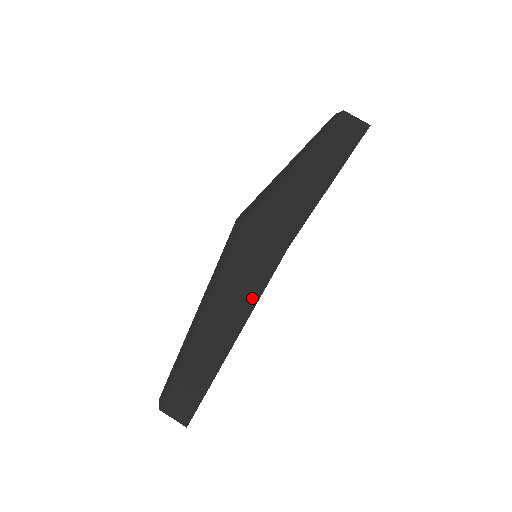
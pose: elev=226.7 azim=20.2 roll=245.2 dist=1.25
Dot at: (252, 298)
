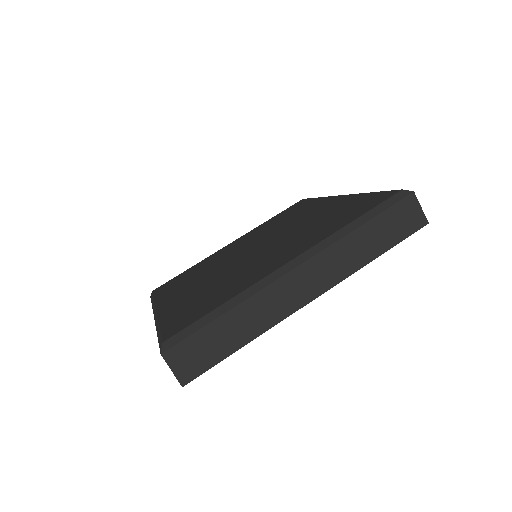
Dot at: occluded
